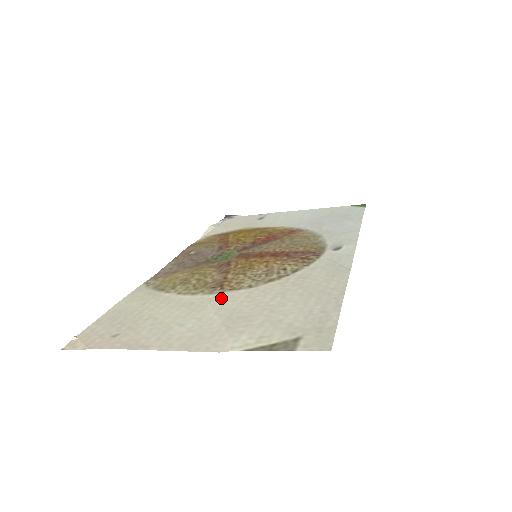
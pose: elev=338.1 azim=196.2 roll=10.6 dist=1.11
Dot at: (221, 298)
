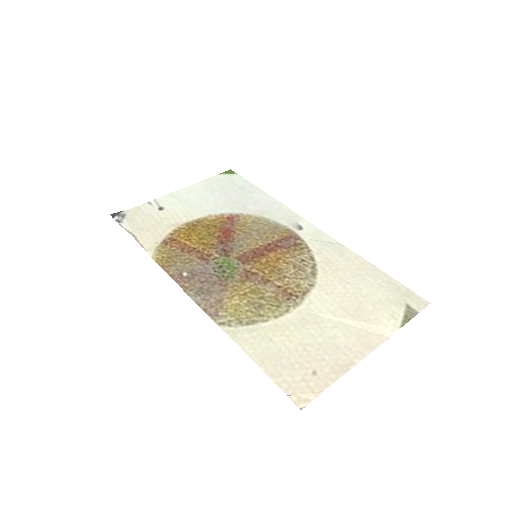
Dot at: (314, 304)
